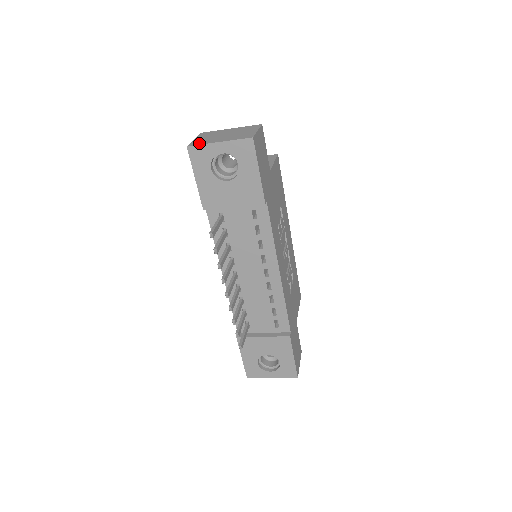
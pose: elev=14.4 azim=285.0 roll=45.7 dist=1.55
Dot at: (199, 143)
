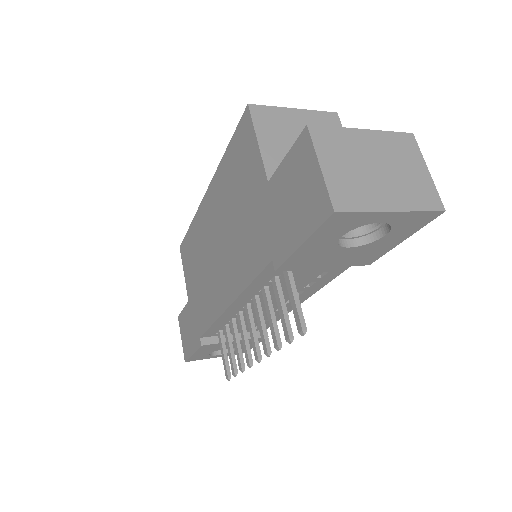
Dot at: (354, 203)
